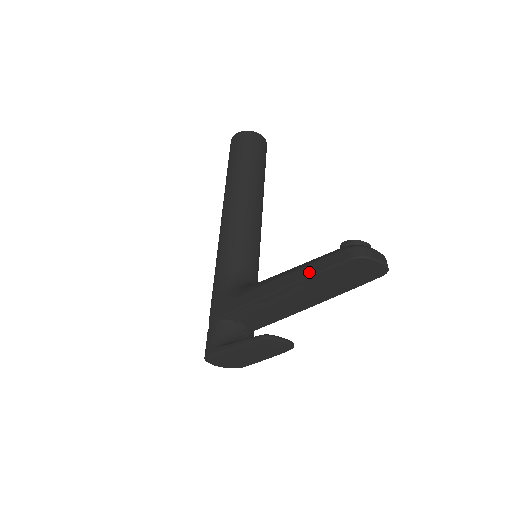
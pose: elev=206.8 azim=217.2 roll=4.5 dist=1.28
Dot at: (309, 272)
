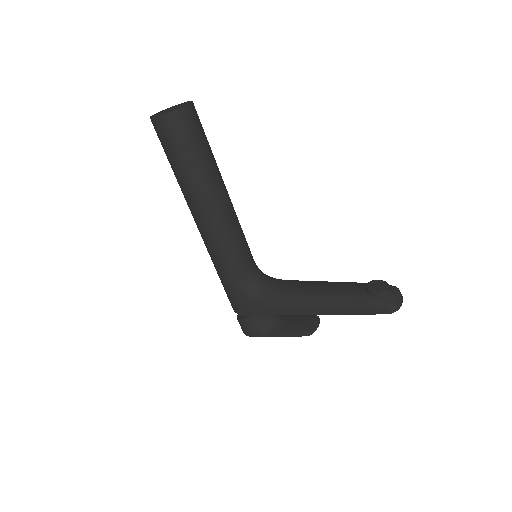
Dot at: (349, 313)
